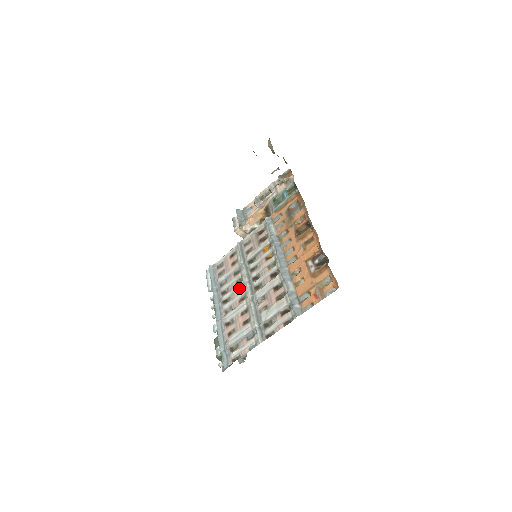
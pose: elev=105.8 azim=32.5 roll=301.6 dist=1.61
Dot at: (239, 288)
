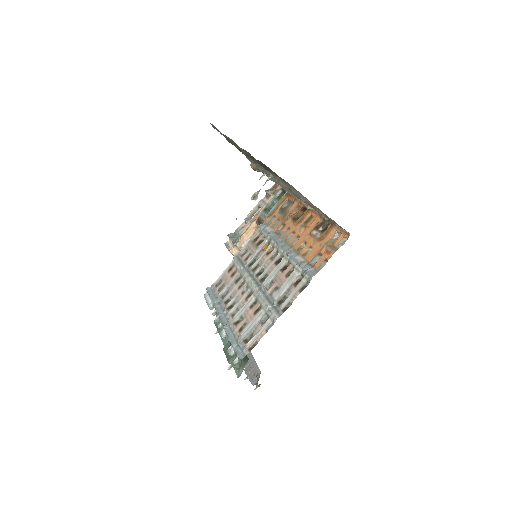
Dot at: (243, 289)
